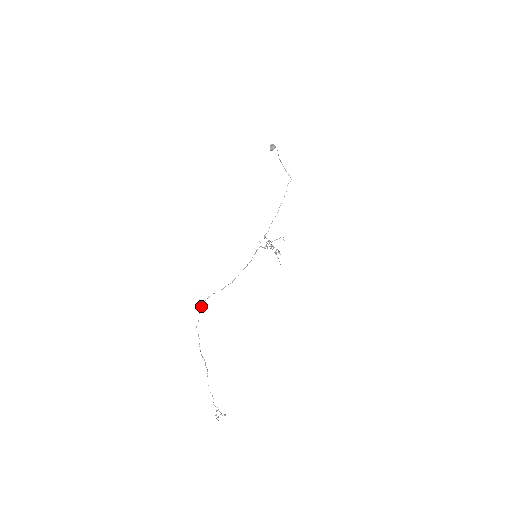
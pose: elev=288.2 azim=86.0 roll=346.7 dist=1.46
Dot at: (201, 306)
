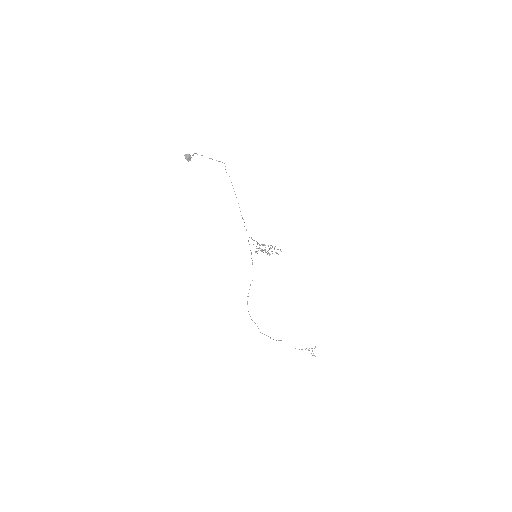
Dot at: occluded
